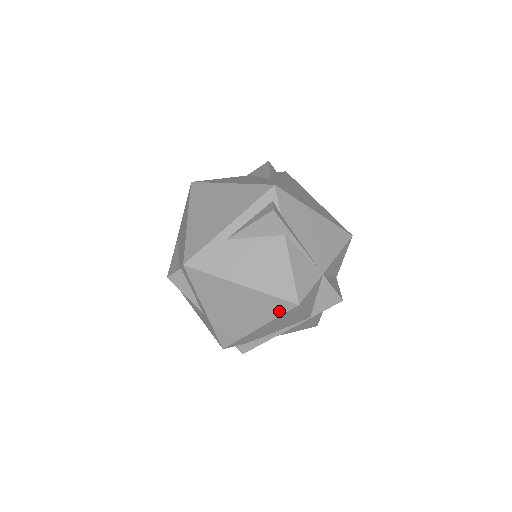
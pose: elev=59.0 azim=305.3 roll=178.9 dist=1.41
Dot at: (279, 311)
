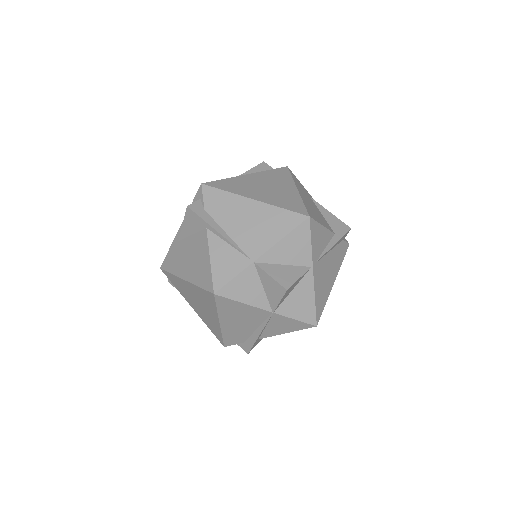
Dot at: (213, 302)
